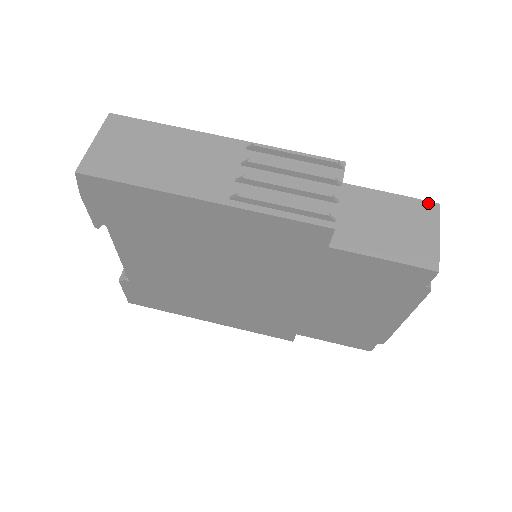
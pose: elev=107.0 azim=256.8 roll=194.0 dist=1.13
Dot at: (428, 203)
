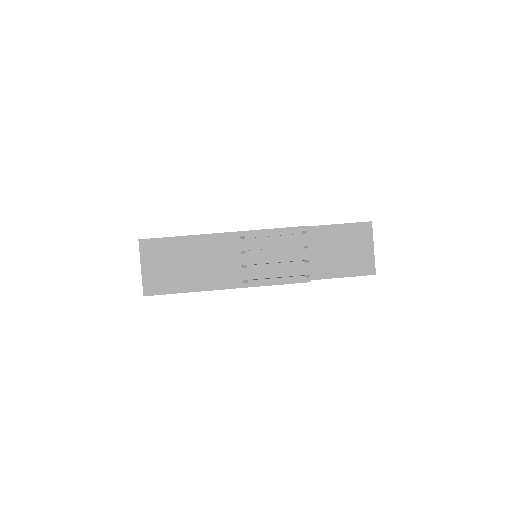
Dot at: (364, 224)
